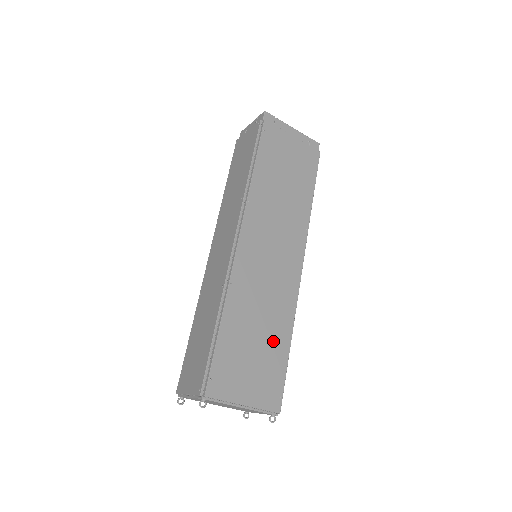
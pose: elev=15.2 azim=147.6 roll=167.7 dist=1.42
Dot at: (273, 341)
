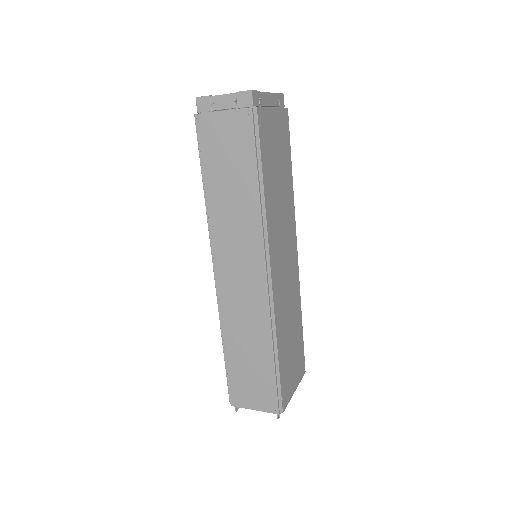
Dot at: (297, 331)
